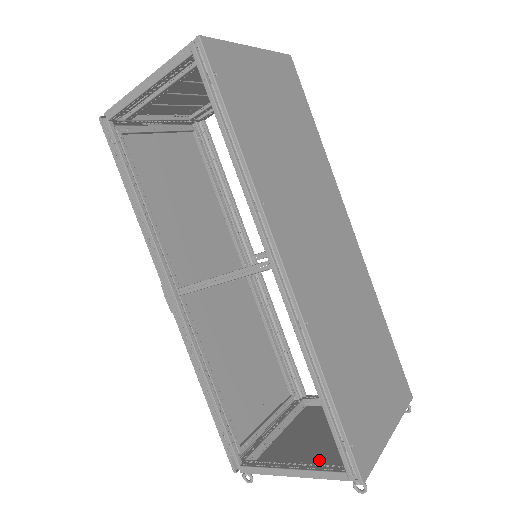
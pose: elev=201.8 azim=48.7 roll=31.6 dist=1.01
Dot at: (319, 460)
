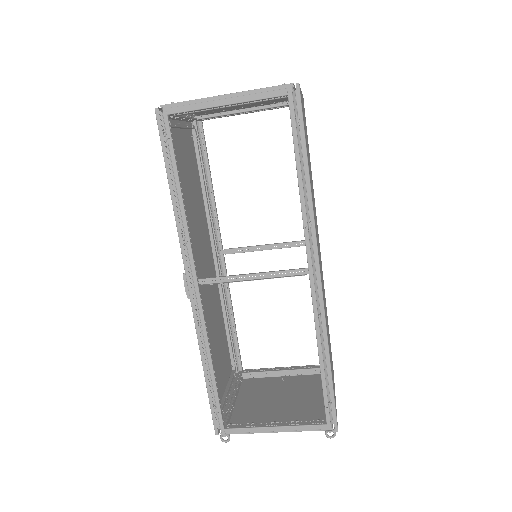
Dot at: (289, 419)
